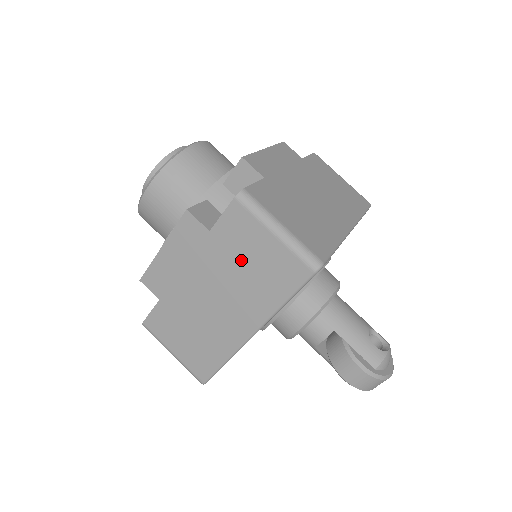
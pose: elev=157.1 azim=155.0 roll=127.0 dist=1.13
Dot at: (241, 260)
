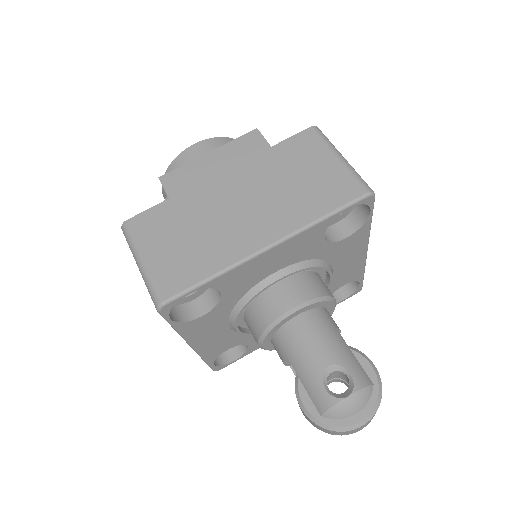
Dot at: occluded
